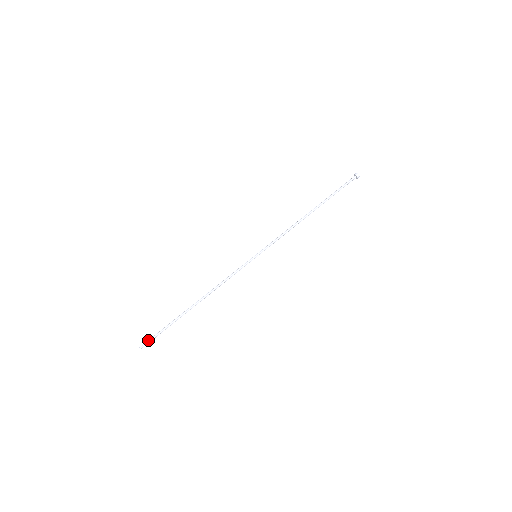
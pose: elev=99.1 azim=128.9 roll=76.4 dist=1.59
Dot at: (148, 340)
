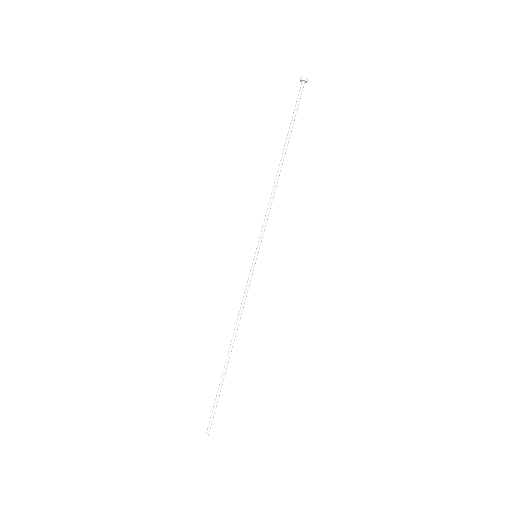
Dot at: (209, 422)
